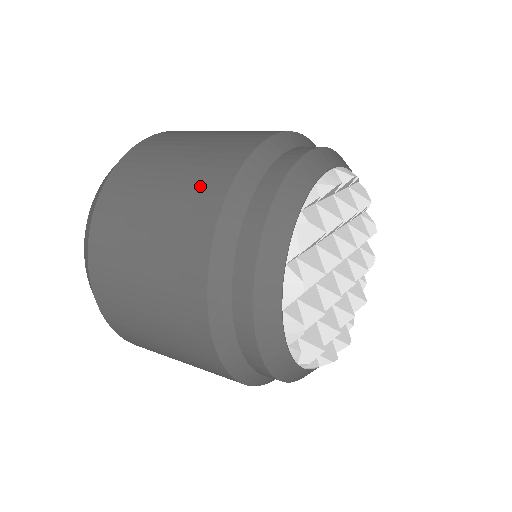
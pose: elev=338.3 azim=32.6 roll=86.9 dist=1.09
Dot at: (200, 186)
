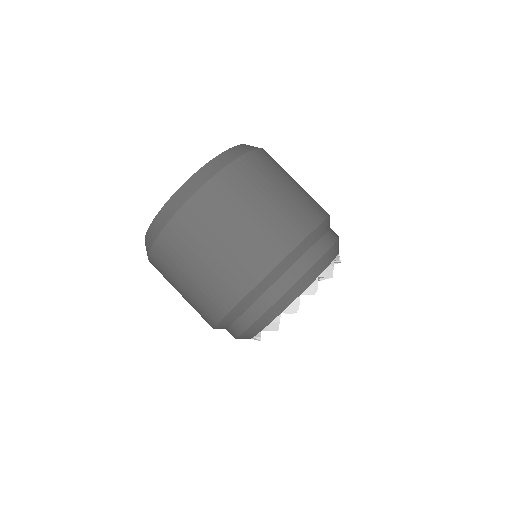
Dot at: (306, 208)
